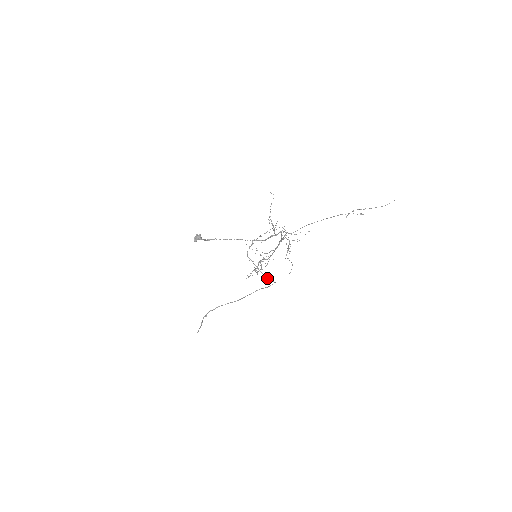
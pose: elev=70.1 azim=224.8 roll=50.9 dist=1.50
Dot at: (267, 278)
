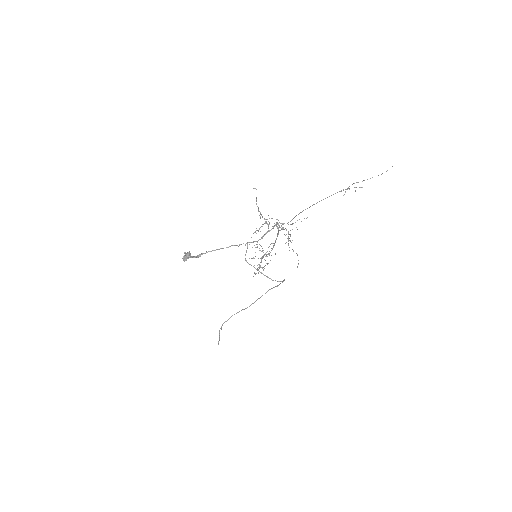
Dot at: occluded
